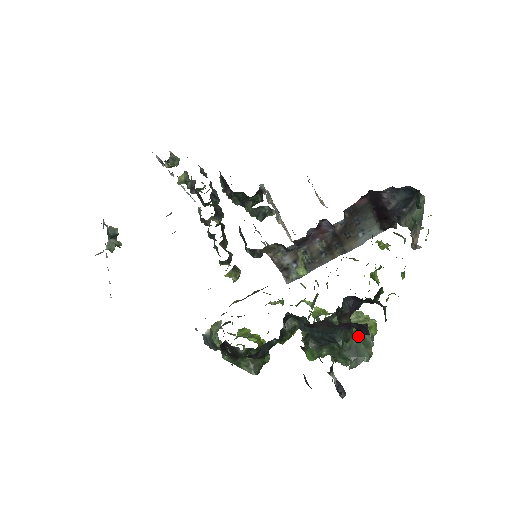
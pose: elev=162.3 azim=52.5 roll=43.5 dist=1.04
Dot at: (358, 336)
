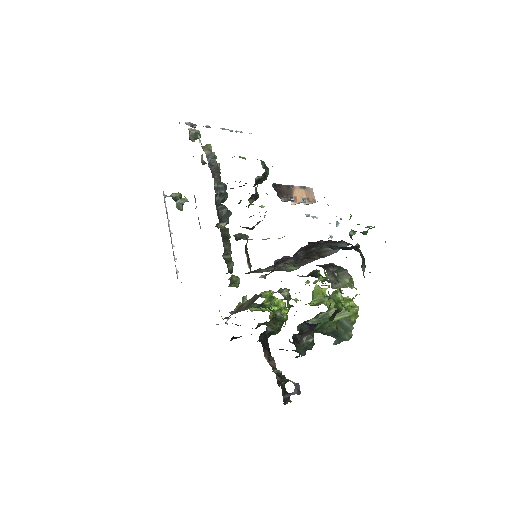
Dot at: occluded
